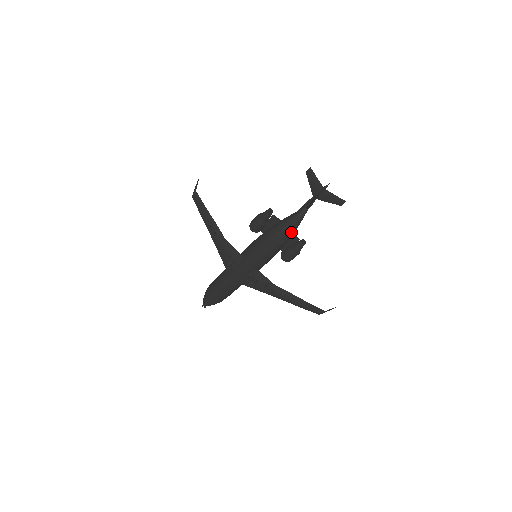
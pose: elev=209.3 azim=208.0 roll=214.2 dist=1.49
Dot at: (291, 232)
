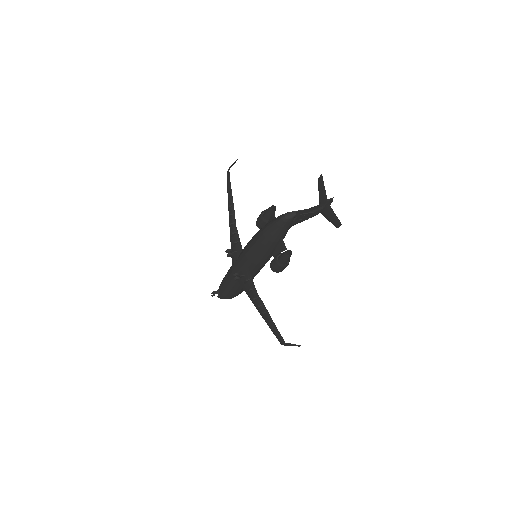
Dot at: (275, 233)
